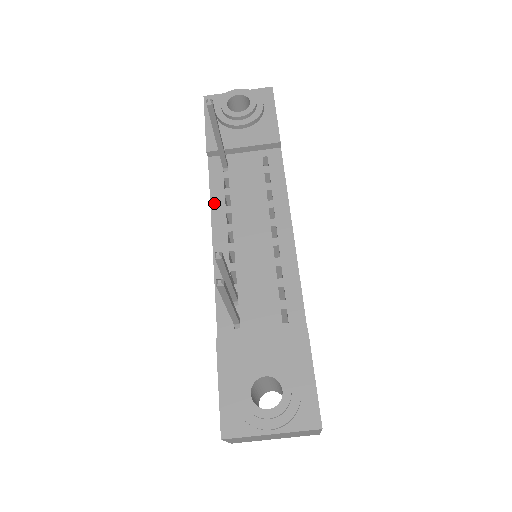
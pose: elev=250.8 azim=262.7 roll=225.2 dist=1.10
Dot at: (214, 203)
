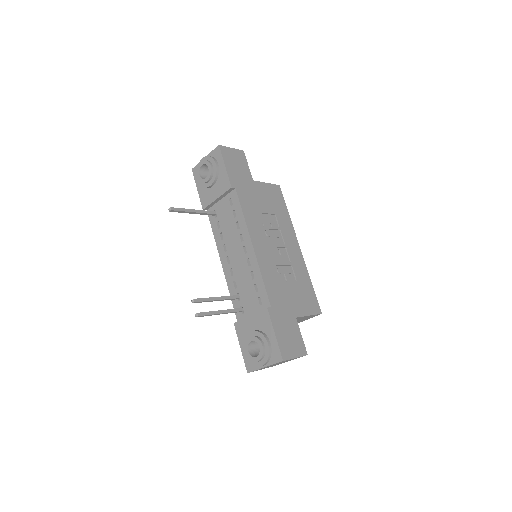
Dot at: (217, 241)
